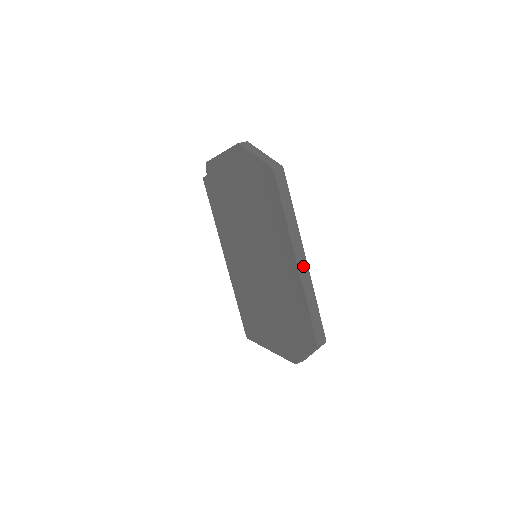
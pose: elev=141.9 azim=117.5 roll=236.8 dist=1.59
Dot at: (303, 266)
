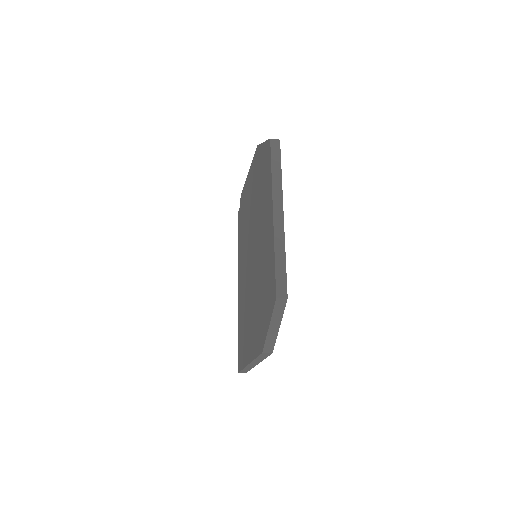
Dot at: (279, 220)
